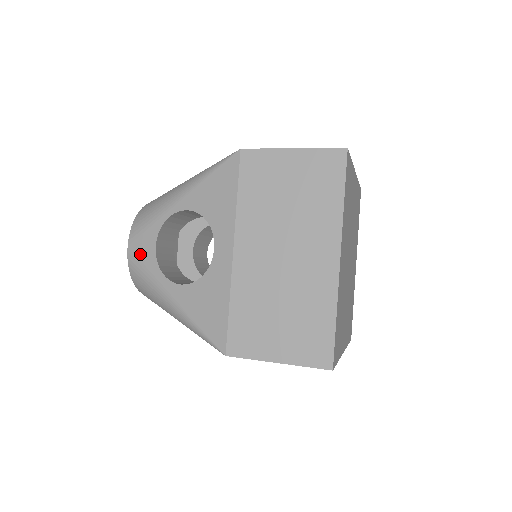
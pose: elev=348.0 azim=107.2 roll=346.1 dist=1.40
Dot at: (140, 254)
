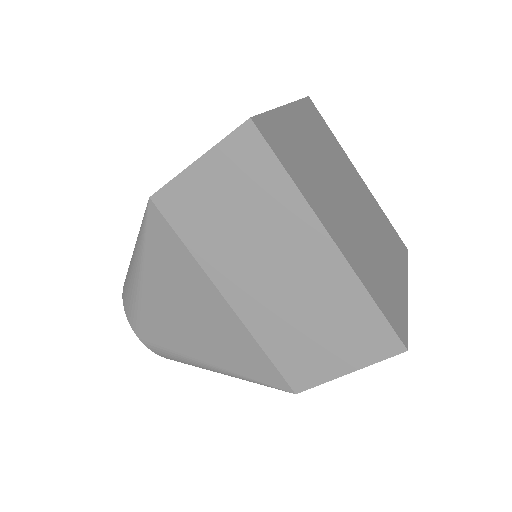
Dot at: occluded
